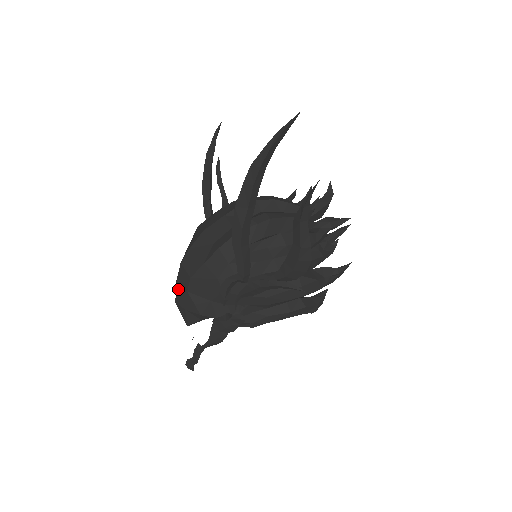
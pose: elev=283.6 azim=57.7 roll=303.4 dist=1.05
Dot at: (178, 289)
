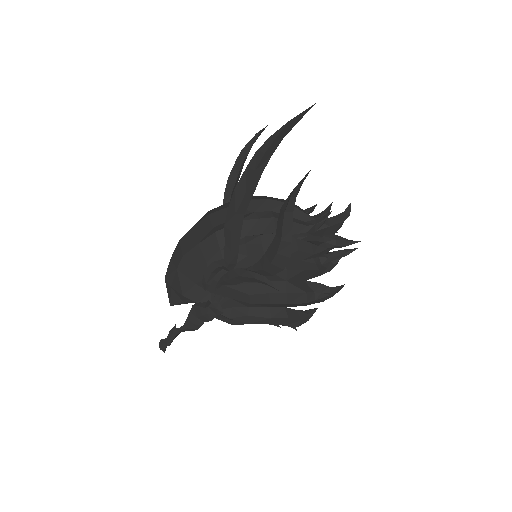
Dot at: (170, 265)
